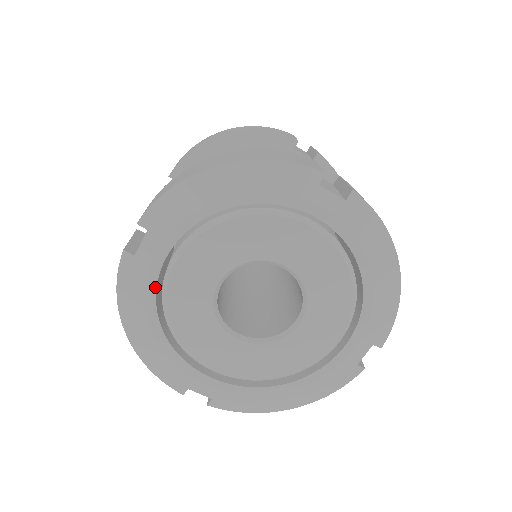
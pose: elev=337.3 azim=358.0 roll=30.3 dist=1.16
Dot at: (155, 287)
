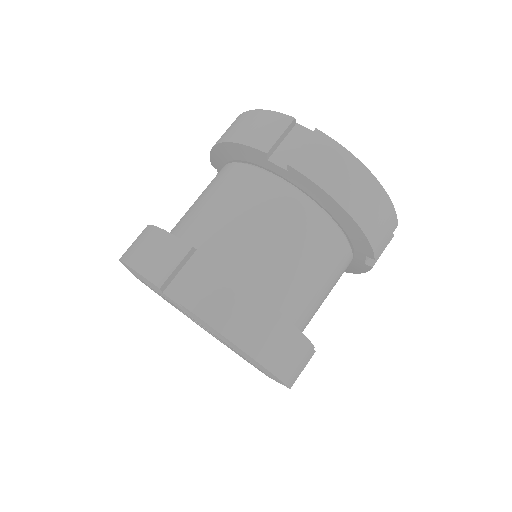
Dot at: (159, 295)
